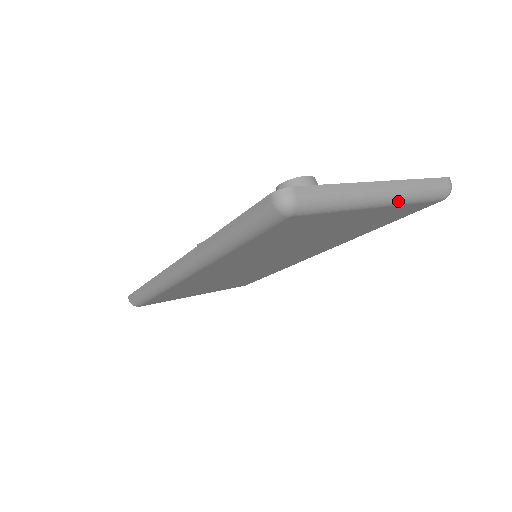
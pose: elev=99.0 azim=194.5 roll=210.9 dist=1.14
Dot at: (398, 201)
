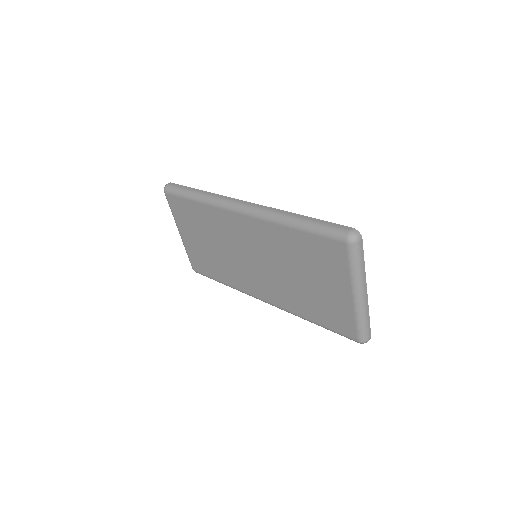
Dot at: (358, 308)
